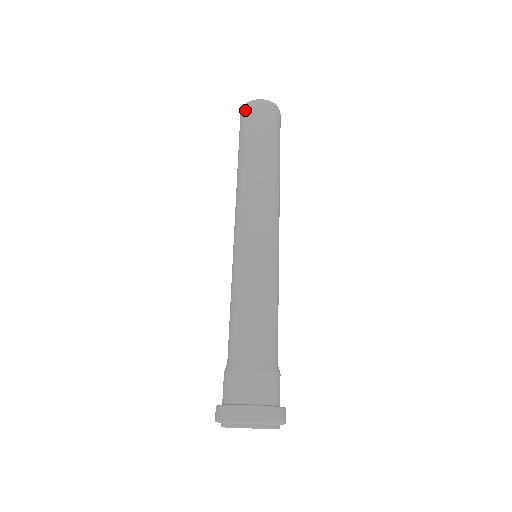
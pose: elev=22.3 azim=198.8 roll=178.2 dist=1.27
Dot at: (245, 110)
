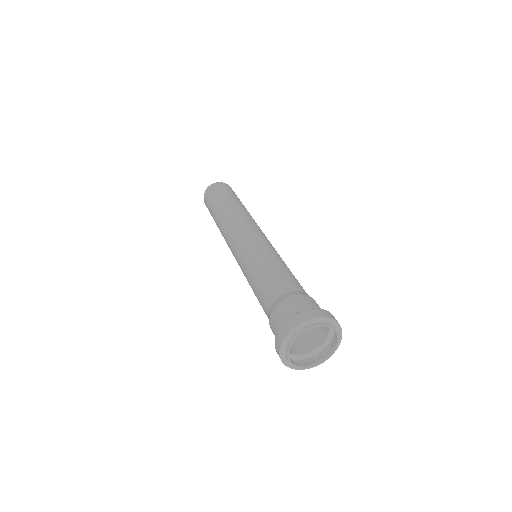
Dot at: (207, 192)
